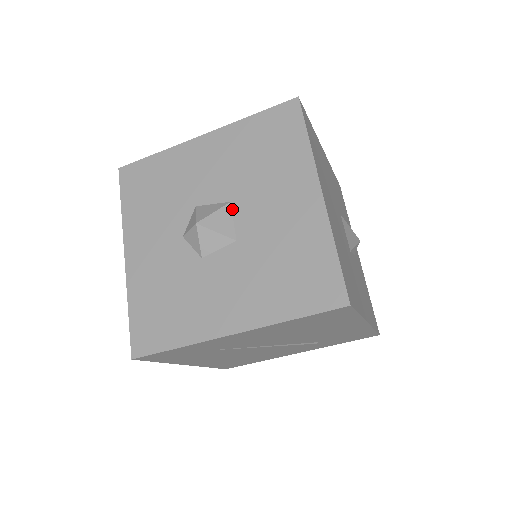
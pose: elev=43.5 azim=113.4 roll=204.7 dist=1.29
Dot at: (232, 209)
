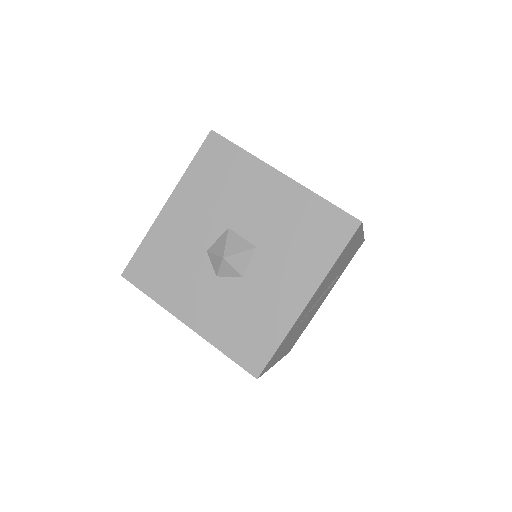
Dot at: (234, 231)
